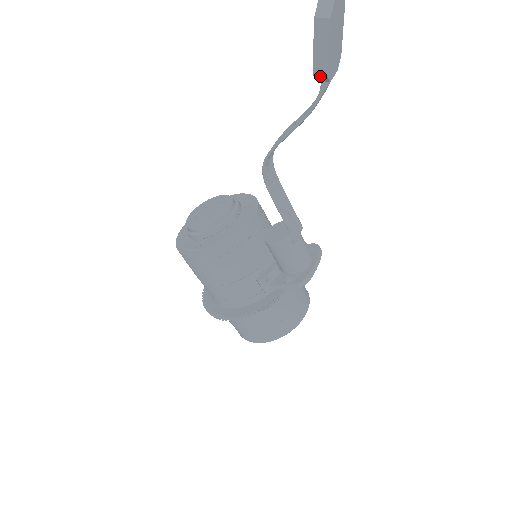
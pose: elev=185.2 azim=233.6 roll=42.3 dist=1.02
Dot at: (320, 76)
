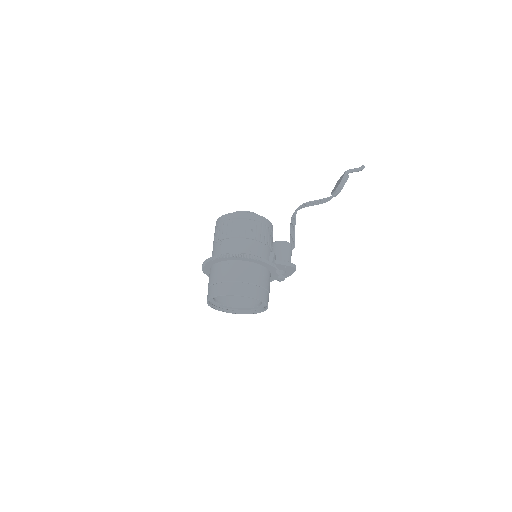
Dot at: (340, 188)
